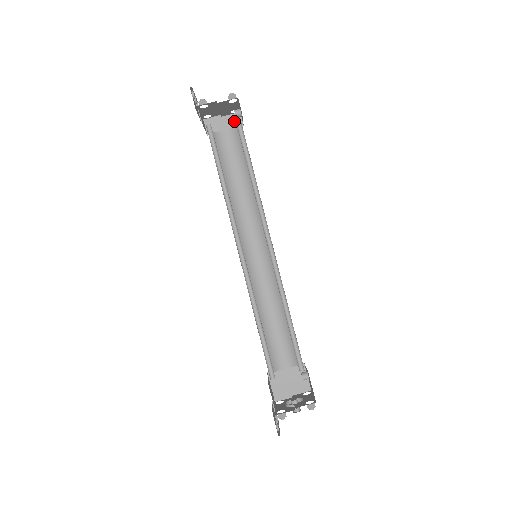
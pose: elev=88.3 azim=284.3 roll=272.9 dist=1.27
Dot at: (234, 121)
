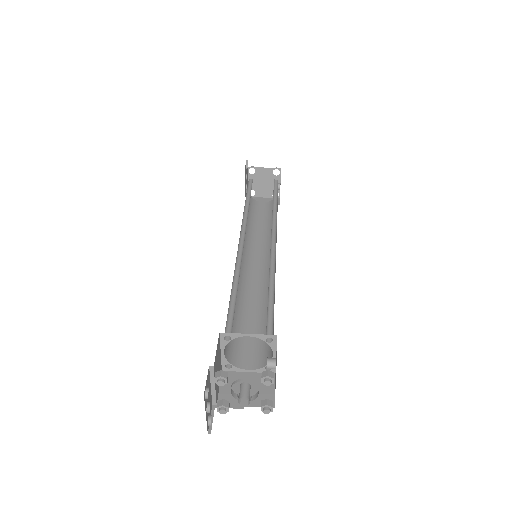
Dot at: occluded
